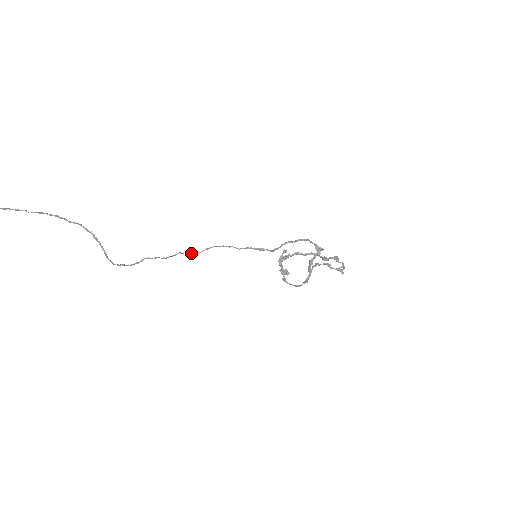
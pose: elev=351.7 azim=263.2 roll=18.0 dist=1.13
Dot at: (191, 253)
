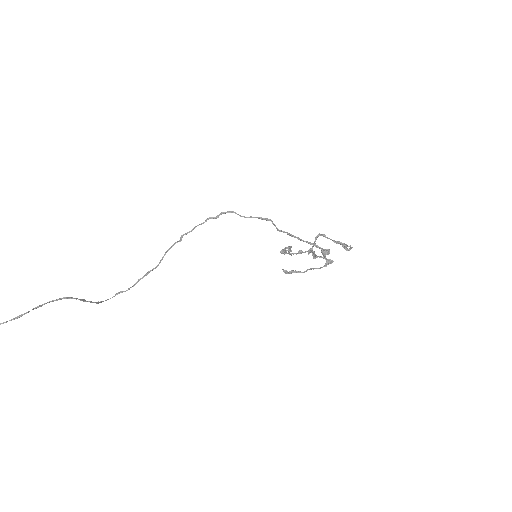
Dot at: occluded
